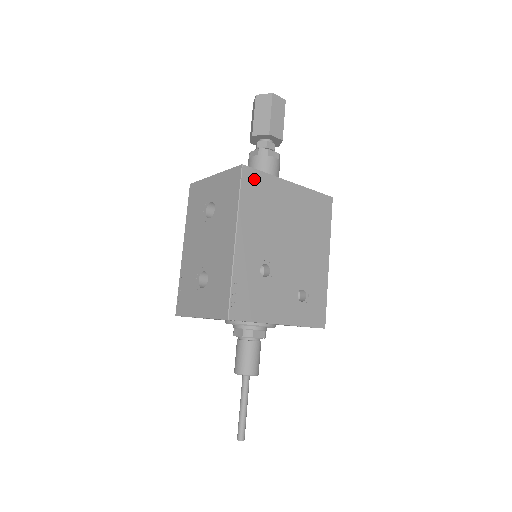
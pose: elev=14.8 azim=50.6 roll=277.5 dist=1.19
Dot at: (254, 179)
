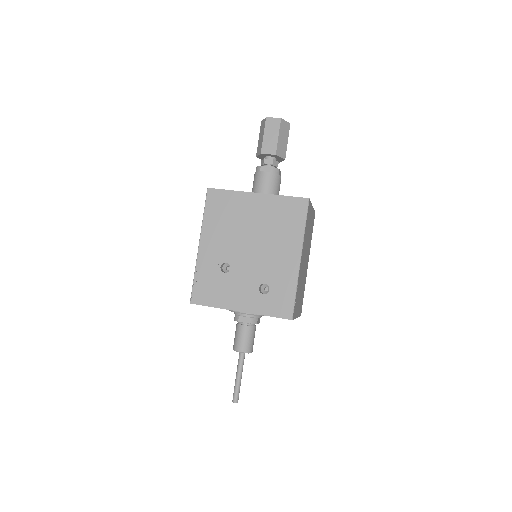
Dot at: (218, 197)
